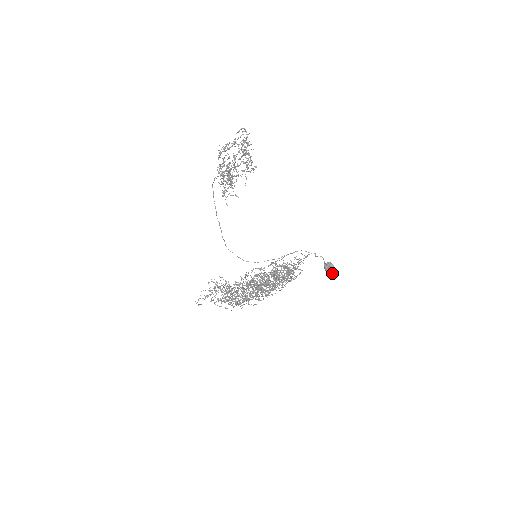
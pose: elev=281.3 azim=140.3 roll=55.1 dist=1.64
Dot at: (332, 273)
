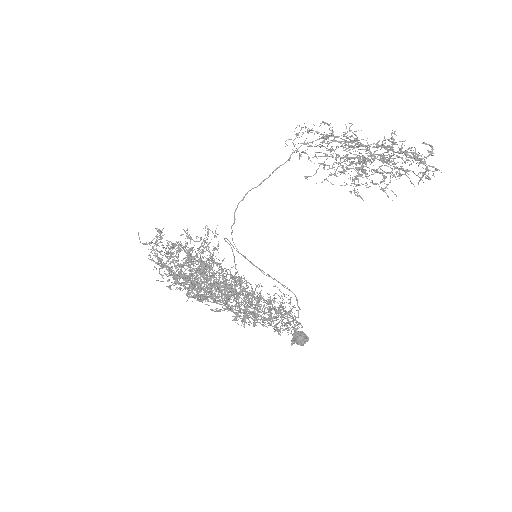
Dot at: (294, 343)
